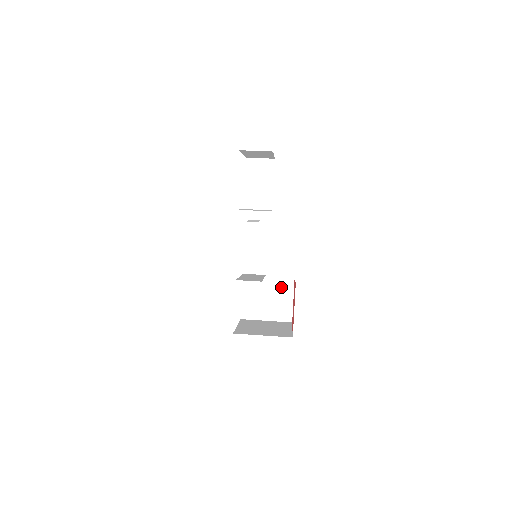
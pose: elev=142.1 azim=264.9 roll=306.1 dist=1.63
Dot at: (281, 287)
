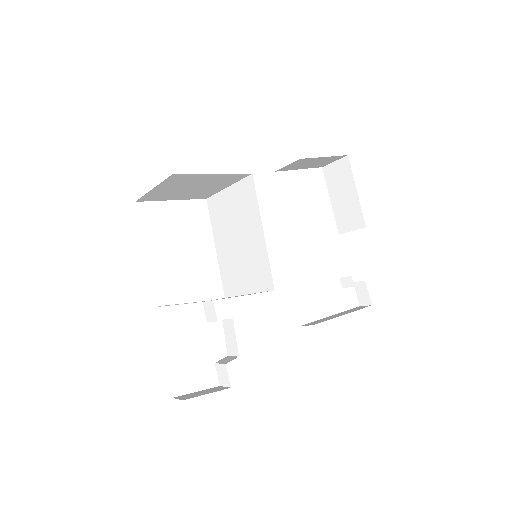
Dot at: occluded
